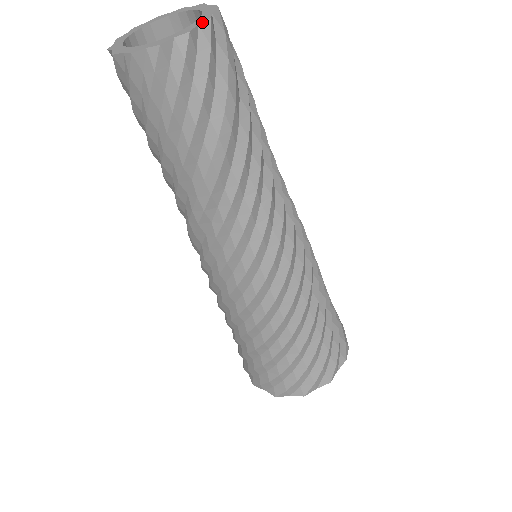
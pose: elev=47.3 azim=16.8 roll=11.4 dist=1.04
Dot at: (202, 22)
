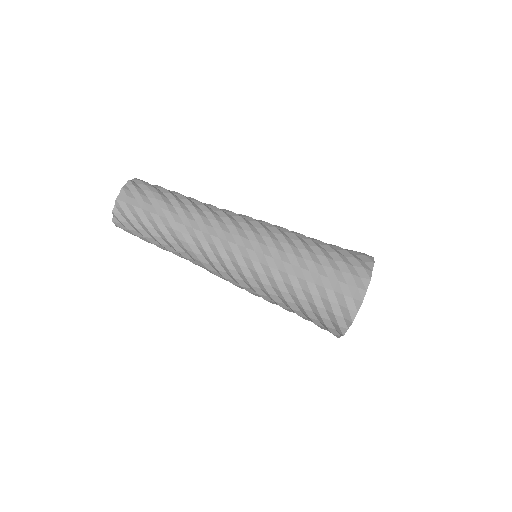
Dot at: (126, 183)
